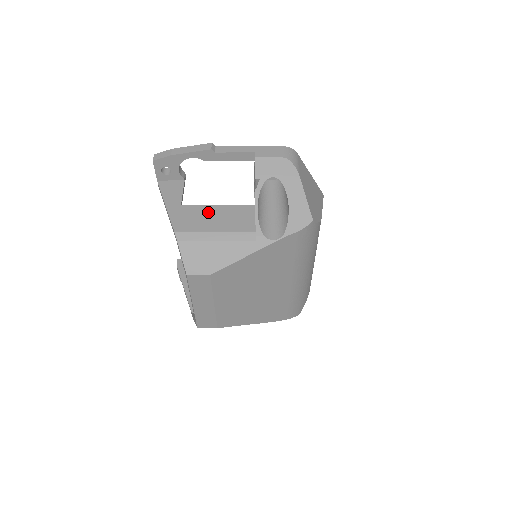
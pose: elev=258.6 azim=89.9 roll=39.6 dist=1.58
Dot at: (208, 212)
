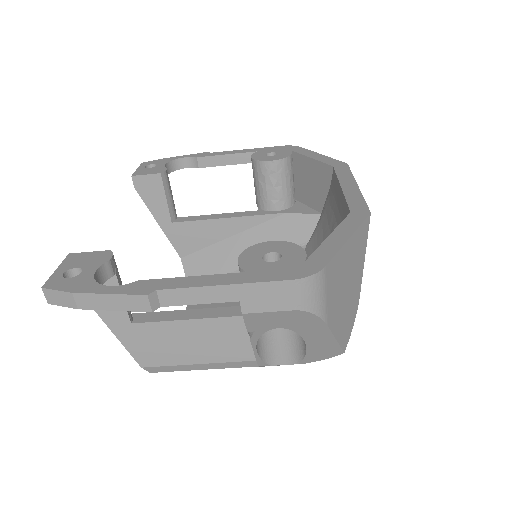
Dot at: (178, 334)
